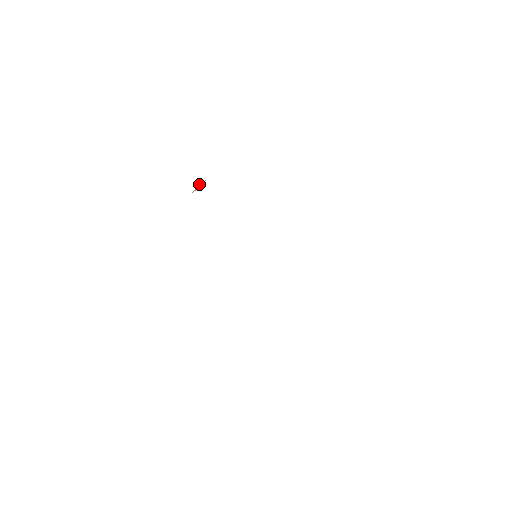
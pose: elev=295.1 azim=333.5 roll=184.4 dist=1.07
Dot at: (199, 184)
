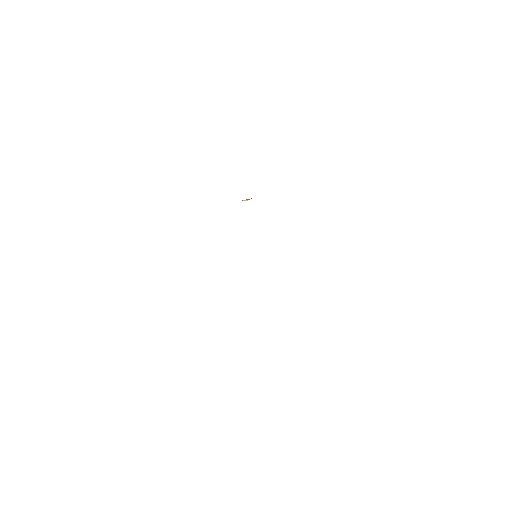
Dot at: (247, 199)
